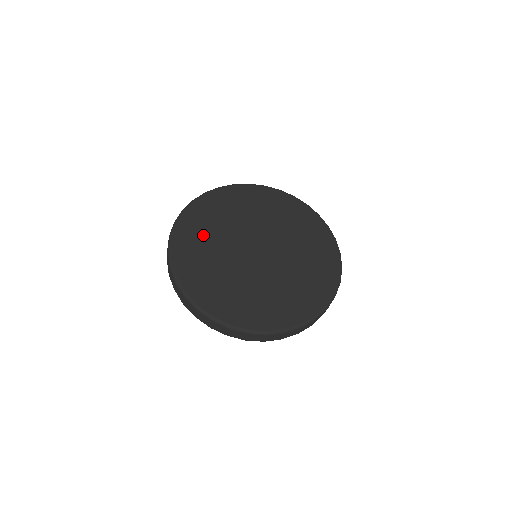
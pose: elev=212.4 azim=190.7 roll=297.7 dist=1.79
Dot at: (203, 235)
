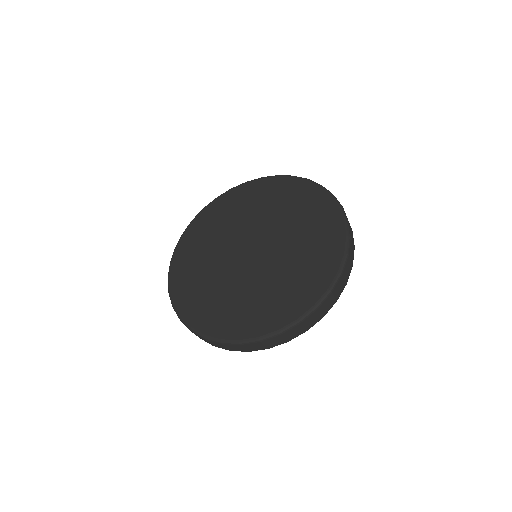
Dot at: (198, 281)
